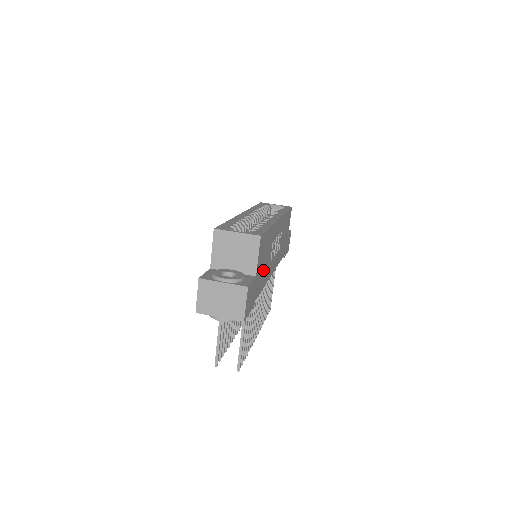
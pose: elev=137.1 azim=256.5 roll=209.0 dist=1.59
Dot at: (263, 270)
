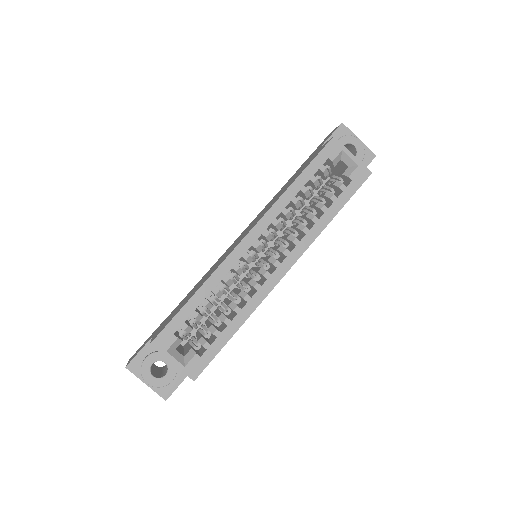
Dot at: occluded
